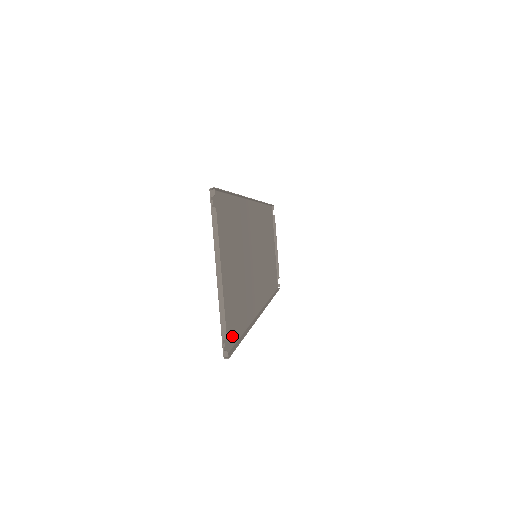
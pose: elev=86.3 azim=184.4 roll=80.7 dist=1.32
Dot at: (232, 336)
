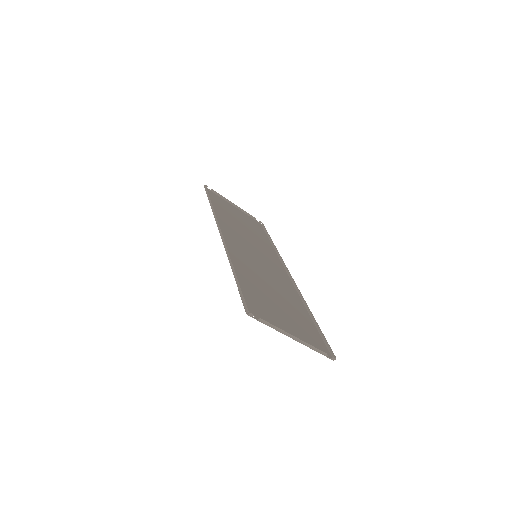
Dot at: (319, 339)
